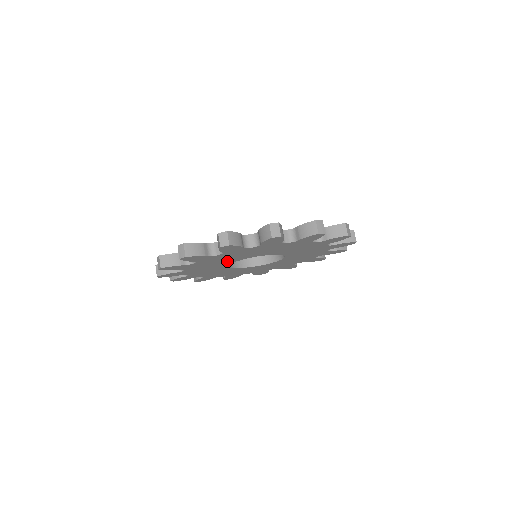
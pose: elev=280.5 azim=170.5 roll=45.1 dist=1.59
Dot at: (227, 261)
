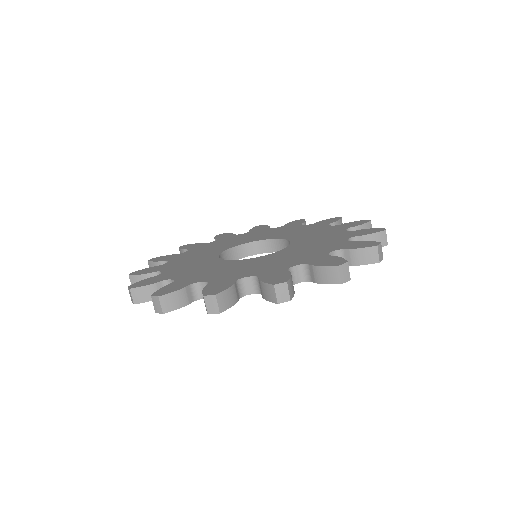
Dot at: occluded
